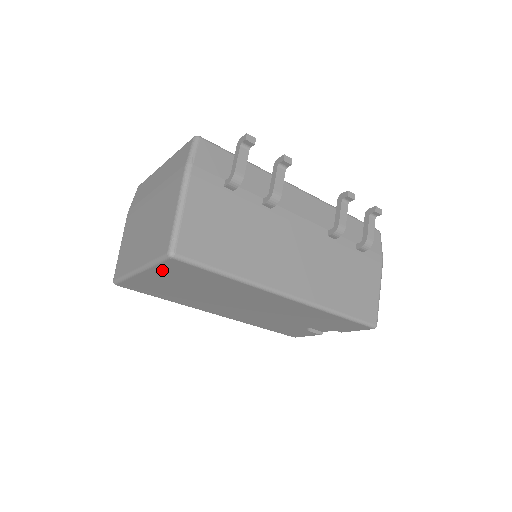
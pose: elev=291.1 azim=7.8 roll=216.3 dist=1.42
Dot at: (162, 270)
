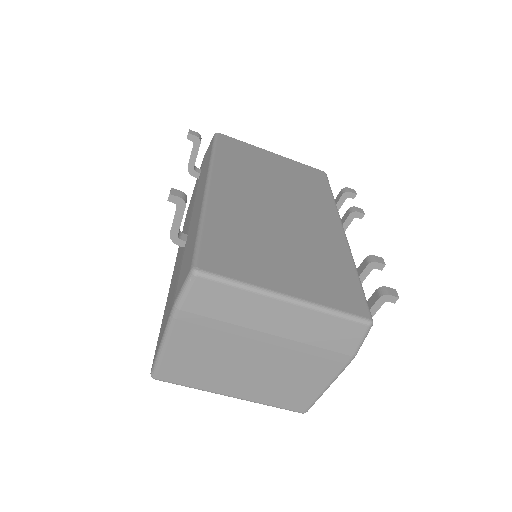
Dot at: occluded
